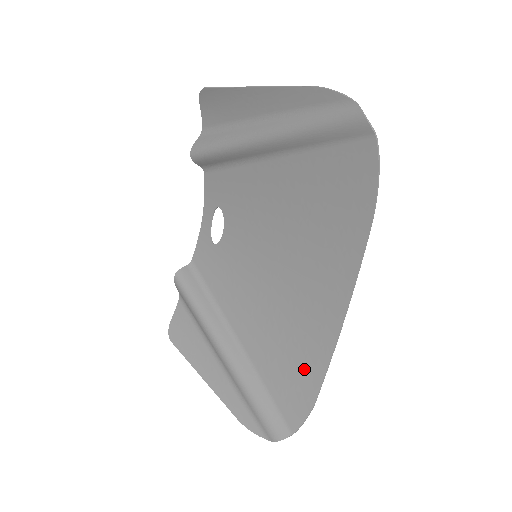
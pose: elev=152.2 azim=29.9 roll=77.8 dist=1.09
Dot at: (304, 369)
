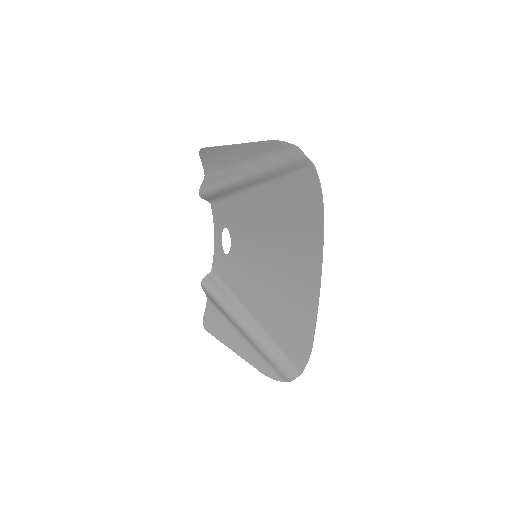
Dot at: (301, 327)
